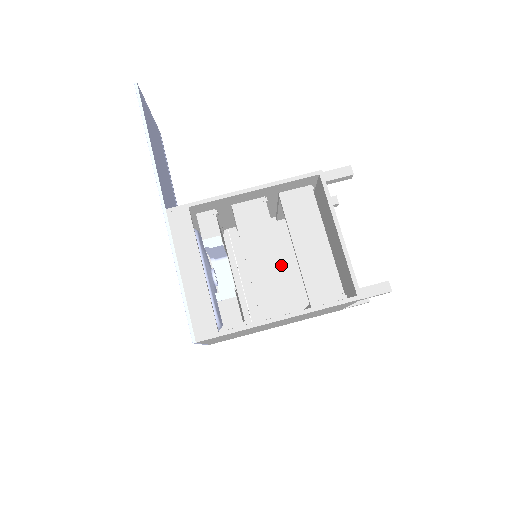
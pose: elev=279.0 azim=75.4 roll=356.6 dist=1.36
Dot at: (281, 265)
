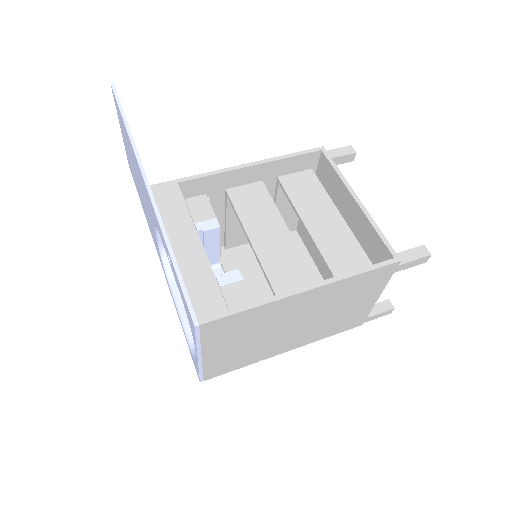
Dot at: (293, 243)
